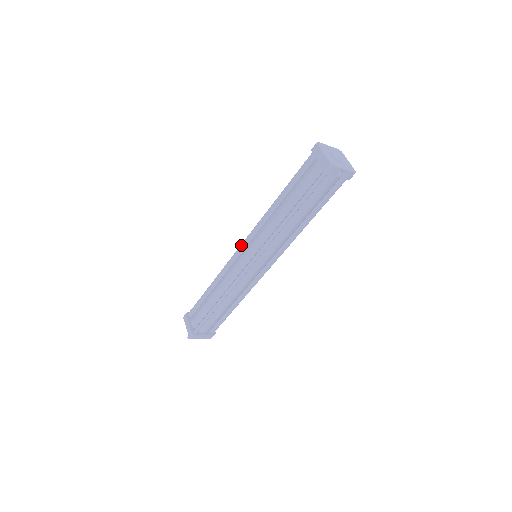
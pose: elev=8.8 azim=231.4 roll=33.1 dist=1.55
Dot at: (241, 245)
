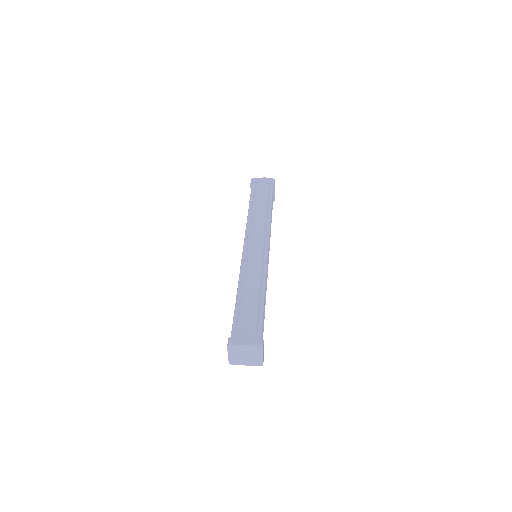
Dot at: (243, 248)
